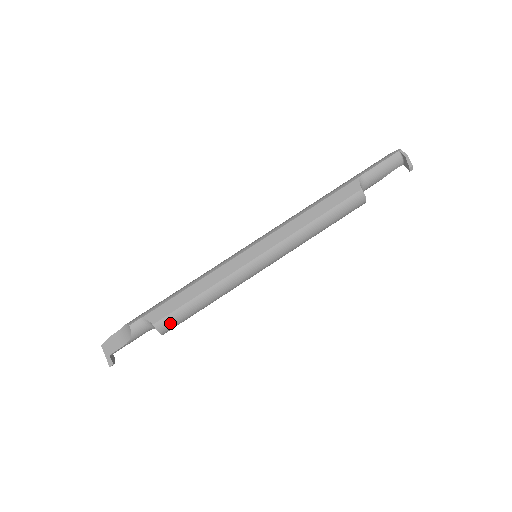
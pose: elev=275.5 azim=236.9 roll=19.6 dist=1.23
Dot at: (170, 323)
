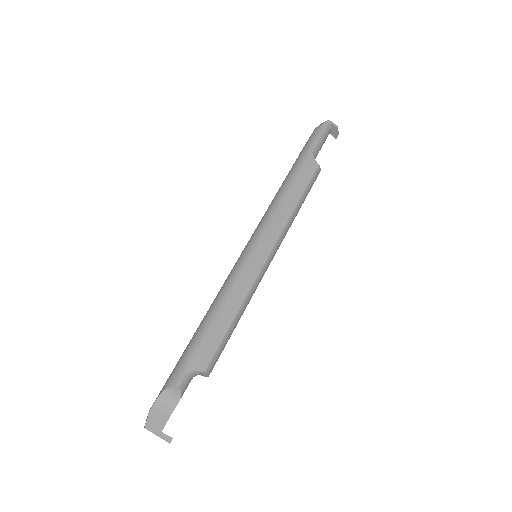
Dot at: (216, 361)
